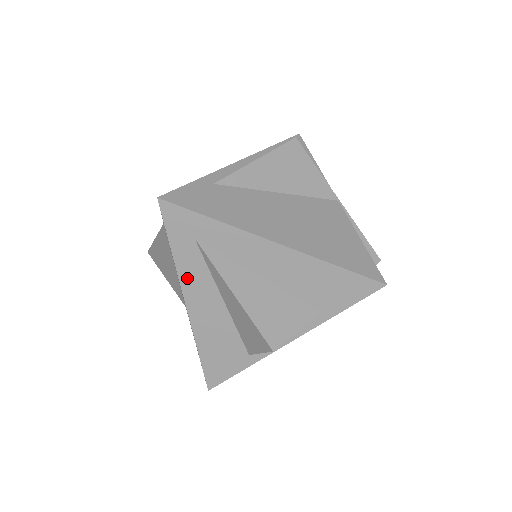
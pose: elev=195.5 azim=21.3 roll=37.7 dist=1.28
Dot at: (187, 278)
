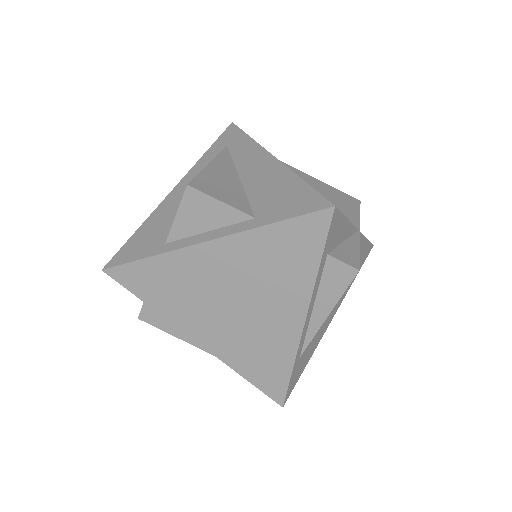
Dot at: (195, 170)
